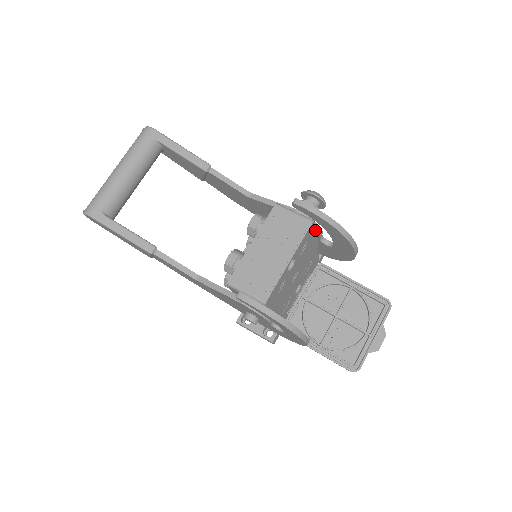
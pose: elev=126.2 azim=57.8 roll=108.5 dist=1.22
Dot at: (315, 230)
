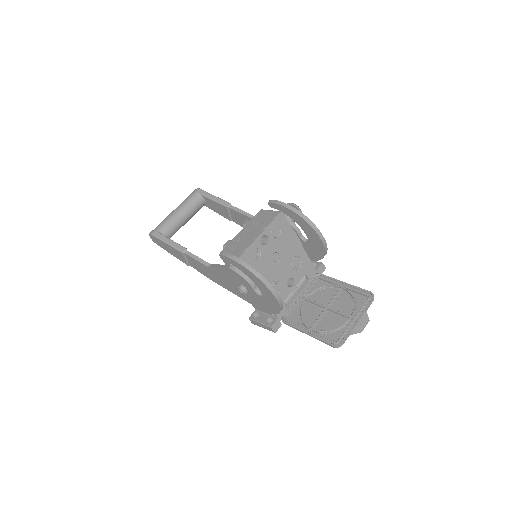
Dot at: (289, 224)
